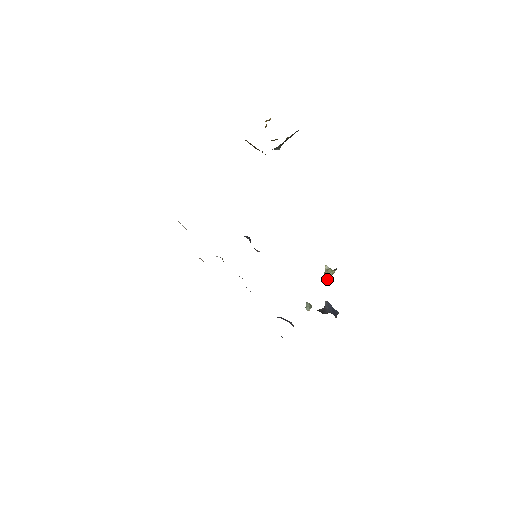
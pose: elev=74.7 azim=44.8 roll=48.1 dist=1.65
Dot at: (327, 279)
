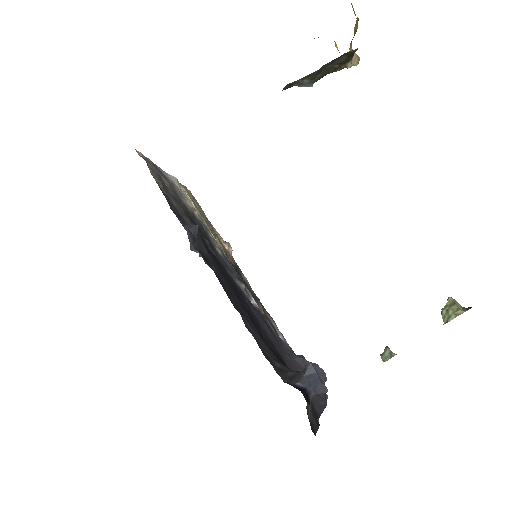
Dot at: (444, 320)
